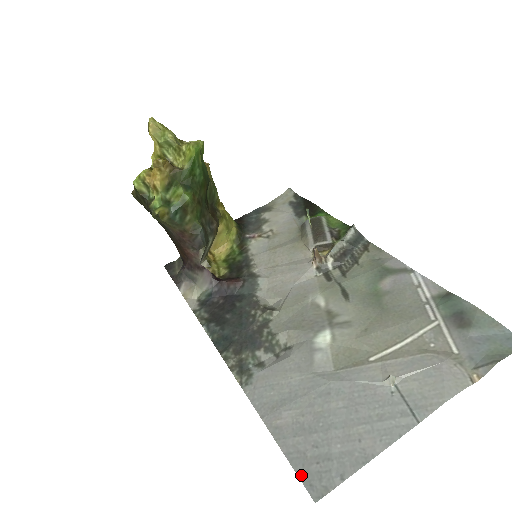
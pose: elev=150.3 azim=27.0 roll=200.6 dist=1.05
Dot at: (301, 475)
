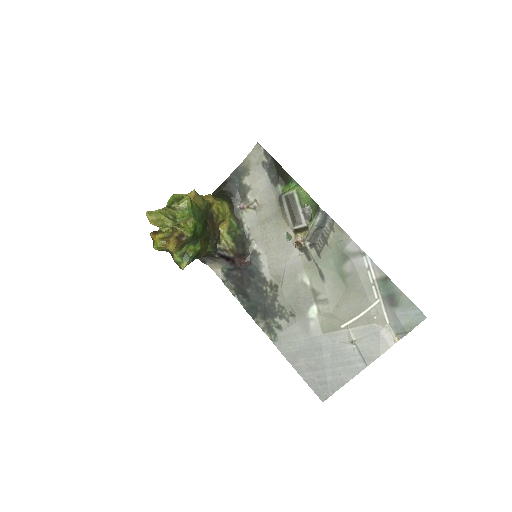
Dot at: (314, 391)
